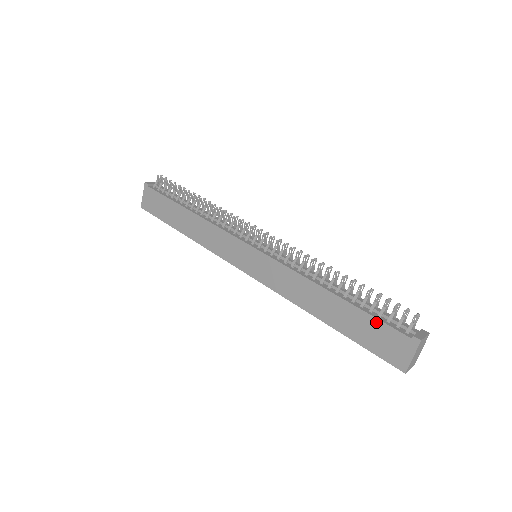
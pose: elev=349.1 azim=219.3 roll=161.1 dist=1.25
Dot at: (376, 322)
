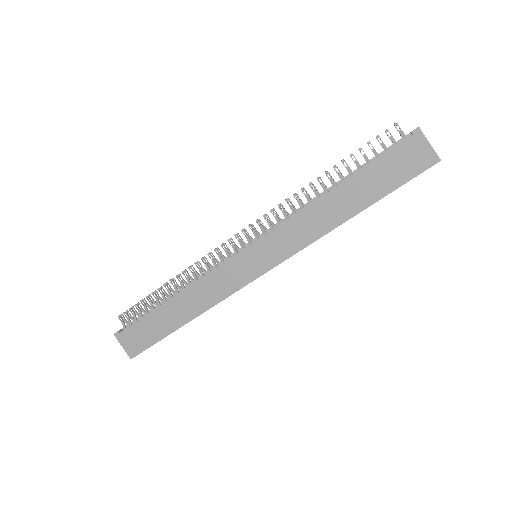
Dot at: (381, 161)
